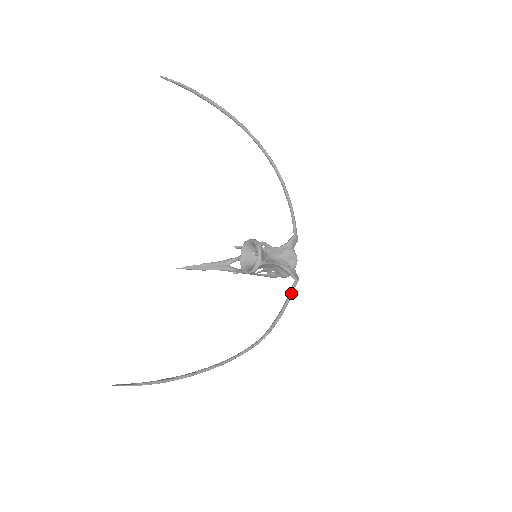
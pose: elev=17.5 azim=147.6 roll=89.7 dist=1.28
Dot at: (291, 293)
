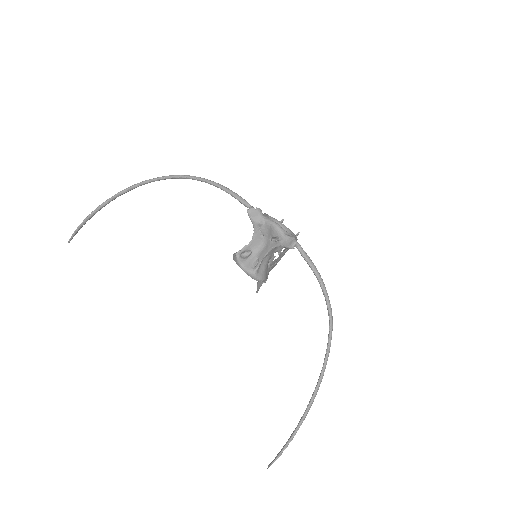
Dot at: (305, 260)
